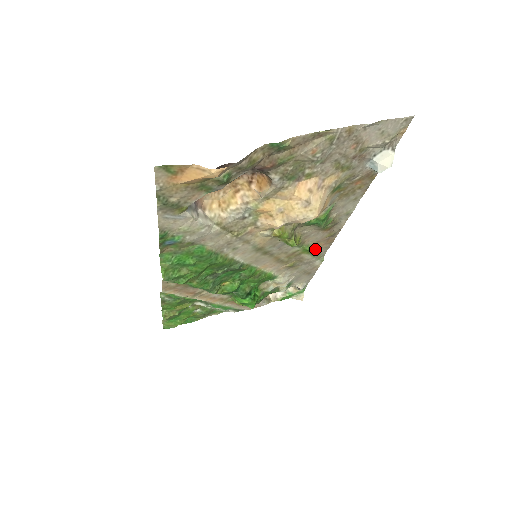
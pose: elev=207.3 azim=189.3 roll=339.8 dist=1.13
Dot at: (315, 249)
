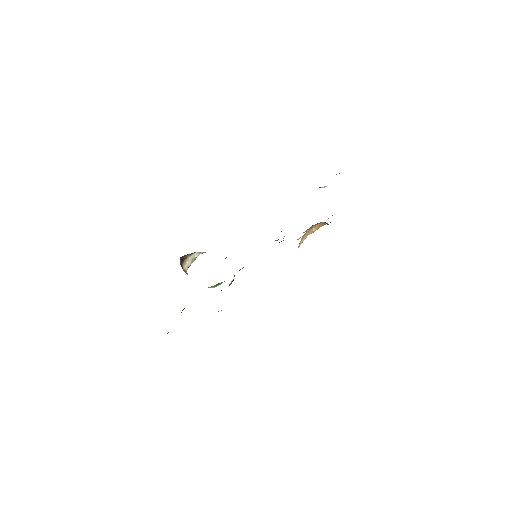
Dot at: occluded
